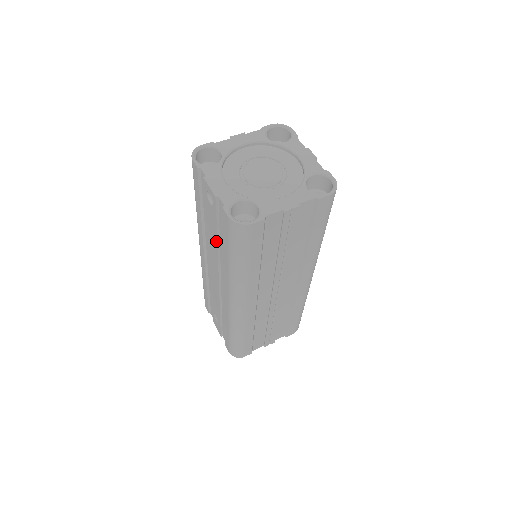
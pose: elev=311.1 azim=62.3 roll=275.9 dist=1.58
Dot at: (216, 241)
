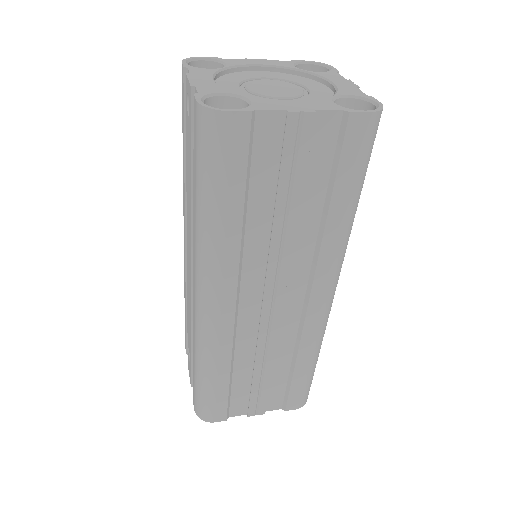
Dot at: (190, 186)
